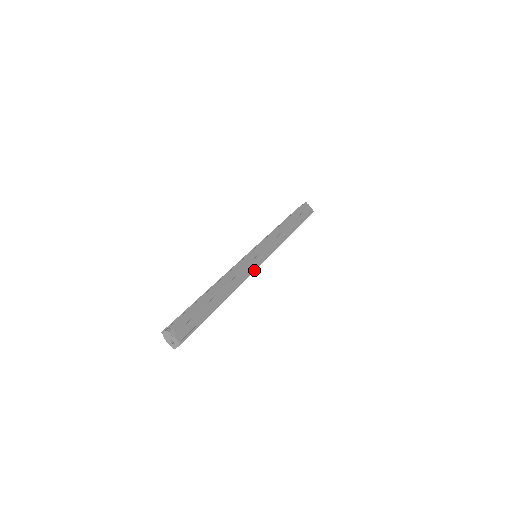
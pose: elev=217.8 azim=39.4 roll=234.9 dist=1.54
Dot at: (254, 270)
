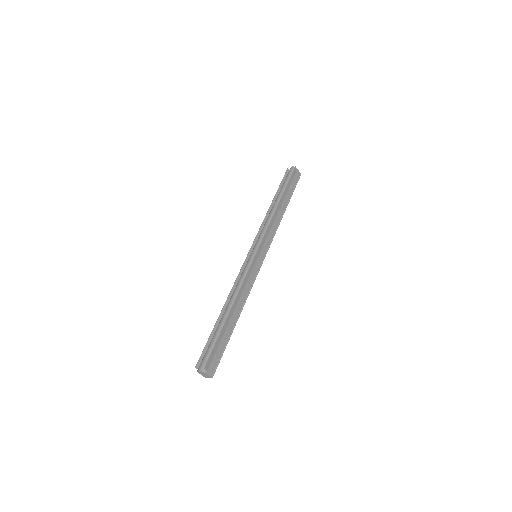
Dot at: (256, 276)
